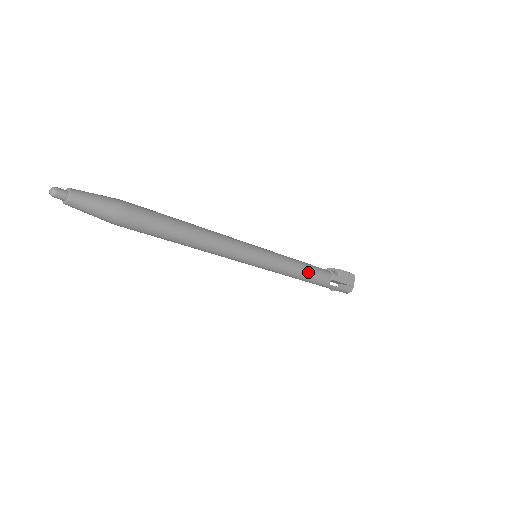
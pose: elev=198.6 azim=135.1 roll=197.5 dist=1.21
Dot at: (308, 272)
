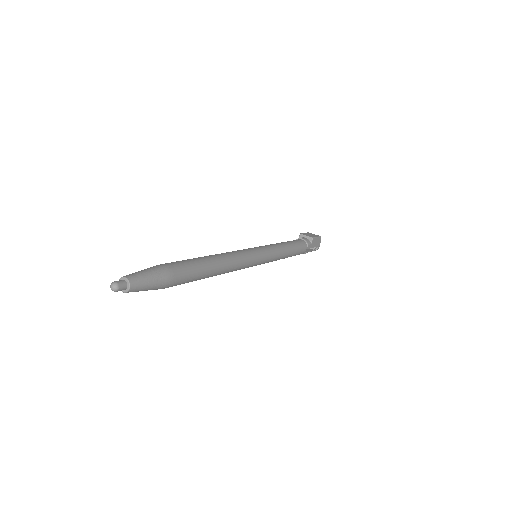
Dot at: (292, 253)
